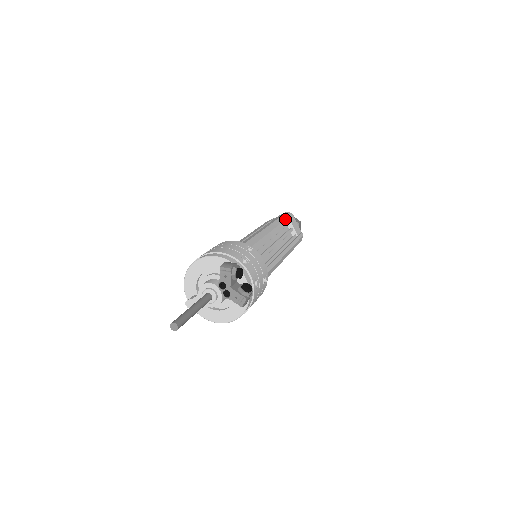
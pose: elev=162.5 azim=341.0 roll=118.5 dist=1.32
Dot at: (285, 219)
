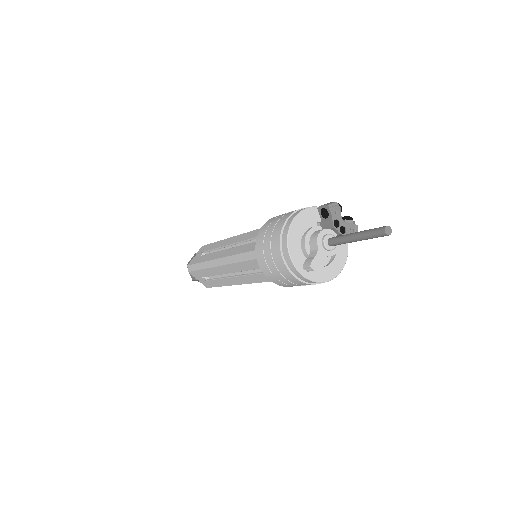
Dot at: occluded
